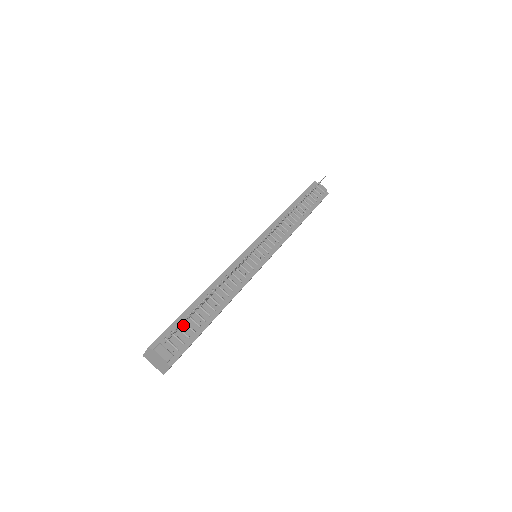
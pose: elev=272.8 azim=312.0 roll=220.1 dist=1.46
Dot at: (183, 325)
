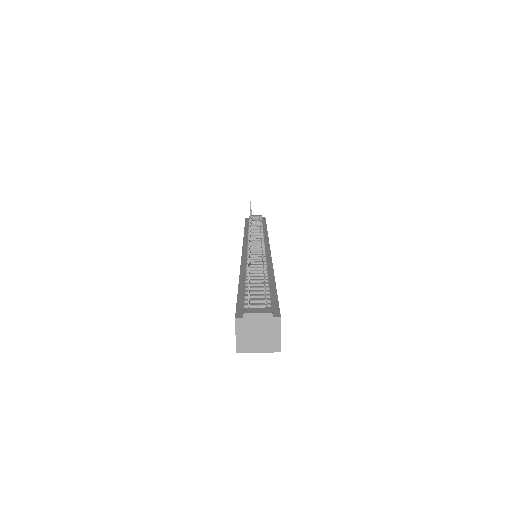
Dot at: (250, 295)
